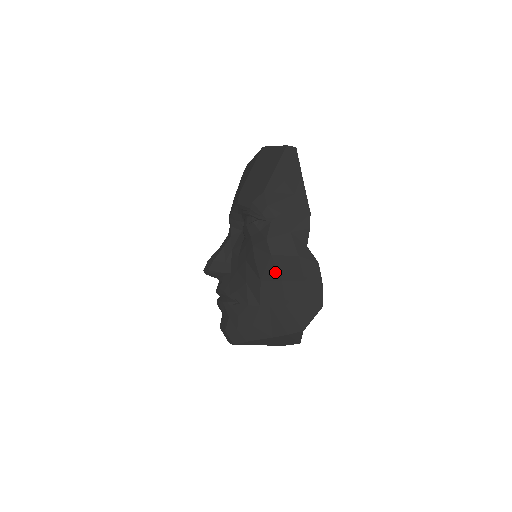
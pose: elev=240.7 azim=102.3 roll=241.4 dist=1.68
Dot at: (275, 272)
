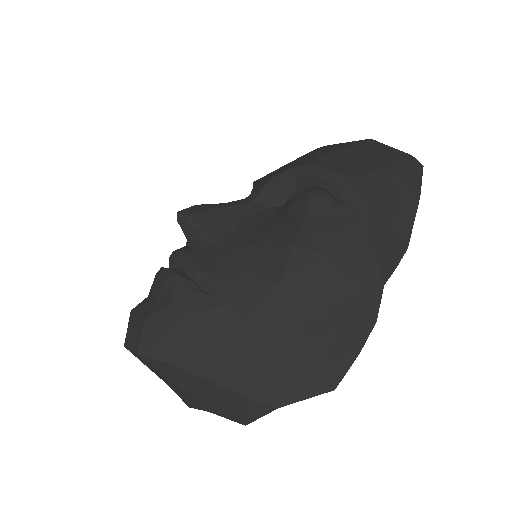
Dot at: (312, 286)
